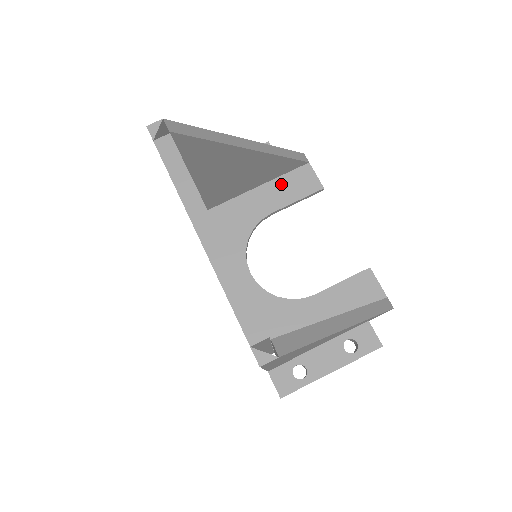
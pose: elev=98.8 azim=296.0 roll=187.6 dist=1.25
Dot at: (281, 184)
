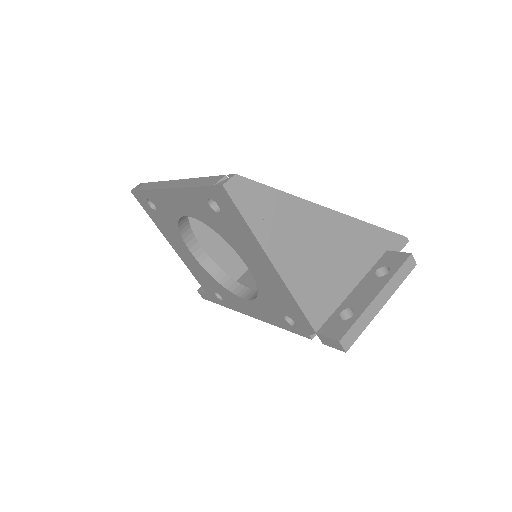
Dot at: occluded
